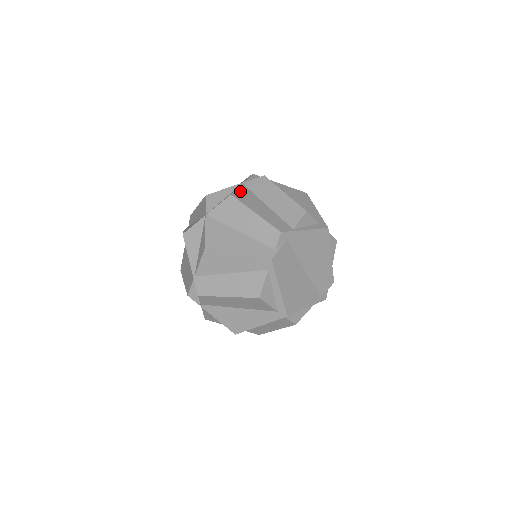
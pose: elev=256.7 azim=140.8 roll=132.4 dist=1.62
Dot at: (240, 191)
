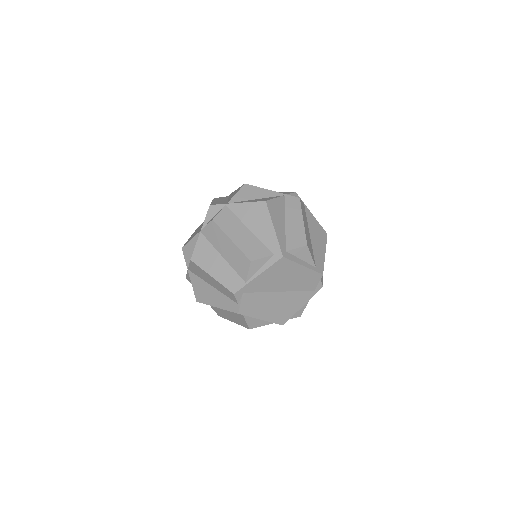
Dot at: (198, 248)
